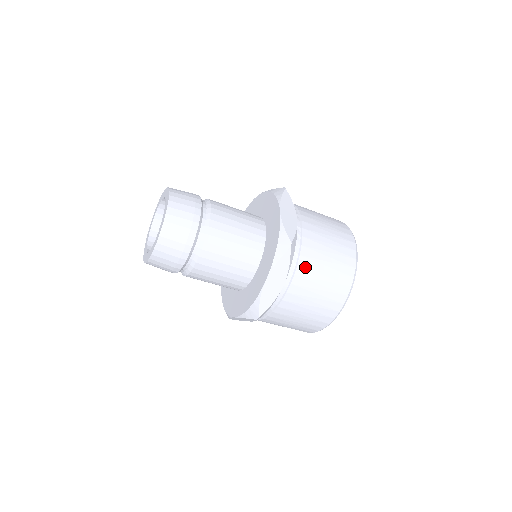
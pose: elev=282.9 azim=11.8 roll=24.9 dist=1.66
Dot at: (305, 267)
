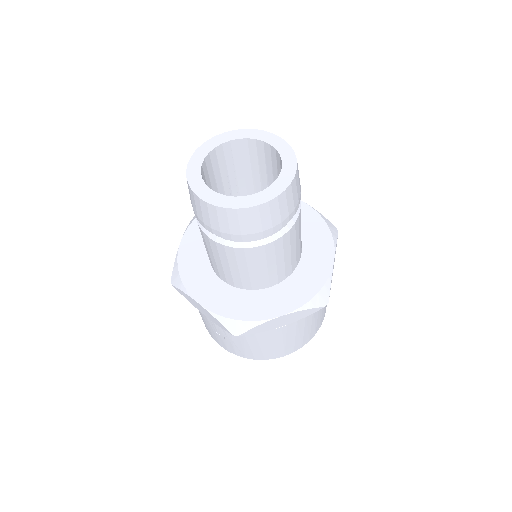
Dot at: occluded
